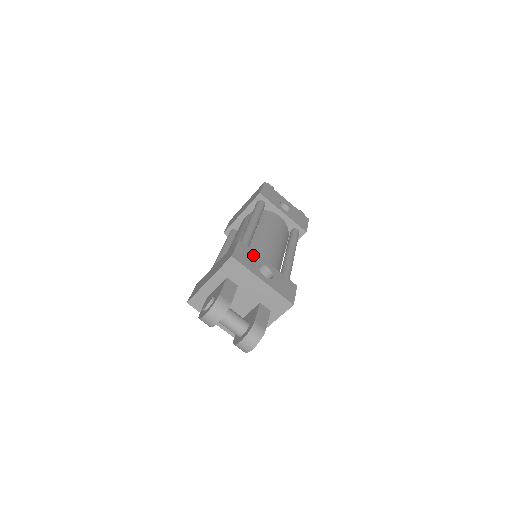
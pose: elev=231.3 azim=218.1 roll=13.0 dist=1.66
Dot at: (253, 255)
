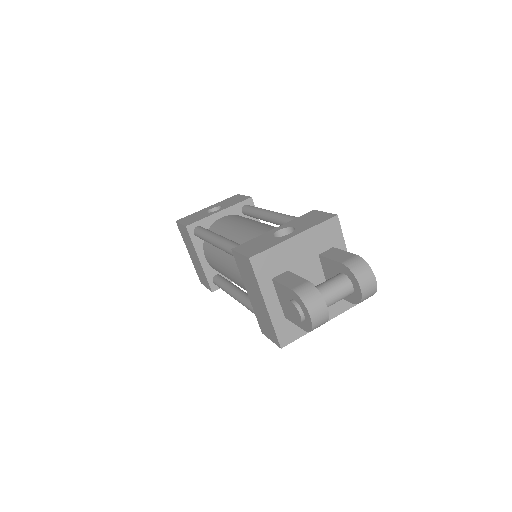
Dot at: (257, 240)
